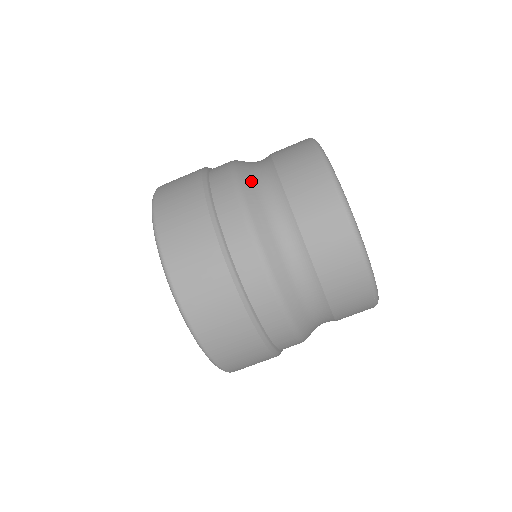
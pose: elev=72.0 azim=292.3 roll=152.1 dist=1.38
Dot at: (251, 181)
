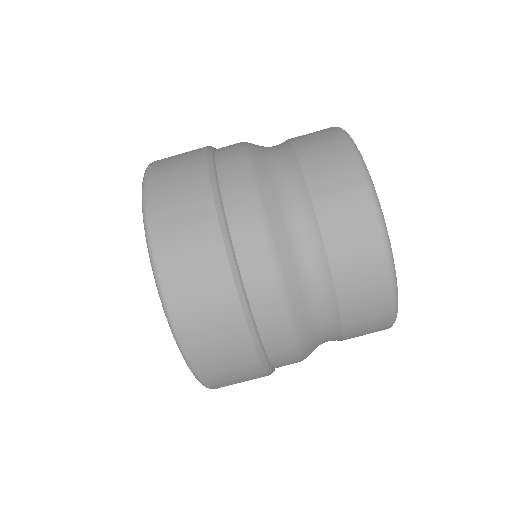
Dot at: (291, 258)
